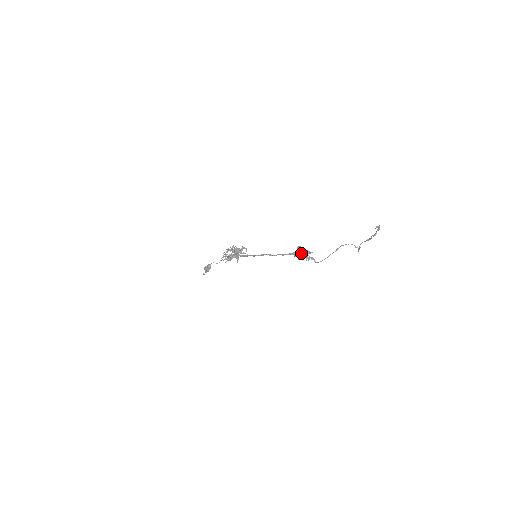
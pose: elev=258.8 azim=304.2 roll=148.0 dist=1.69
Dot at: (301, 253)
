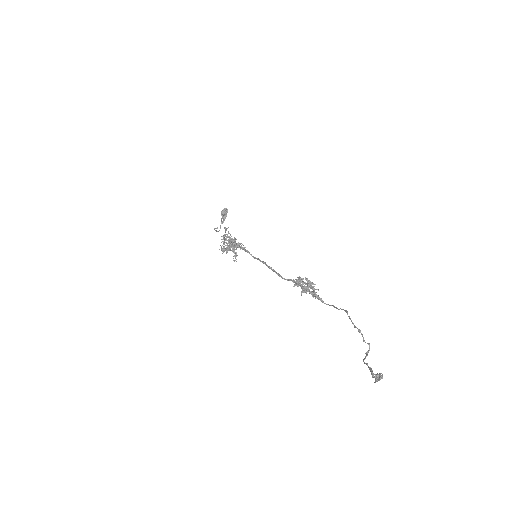
Dot at: (303, 289)
